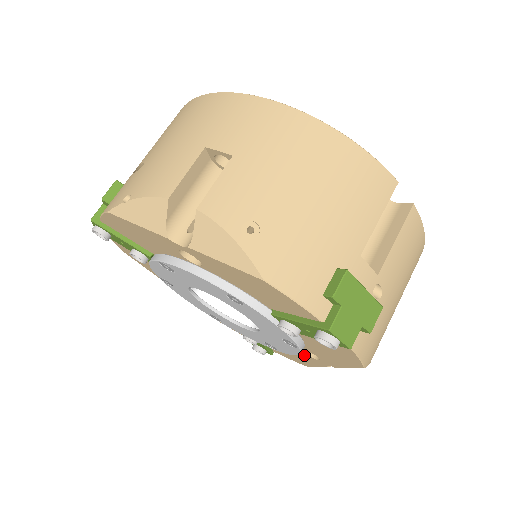
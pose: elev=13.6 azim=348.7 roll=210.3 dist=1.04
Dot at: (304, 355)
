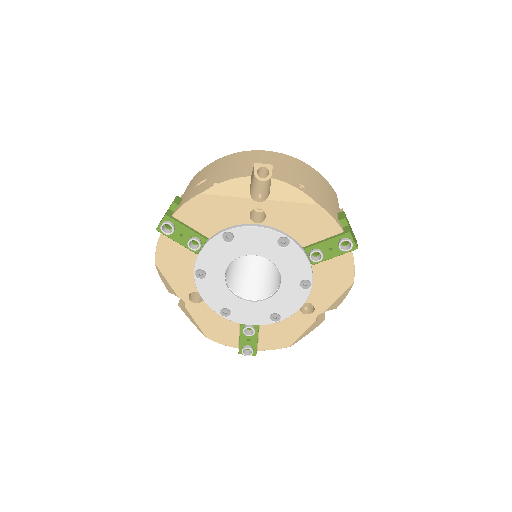
Dot at: (298, 318)
